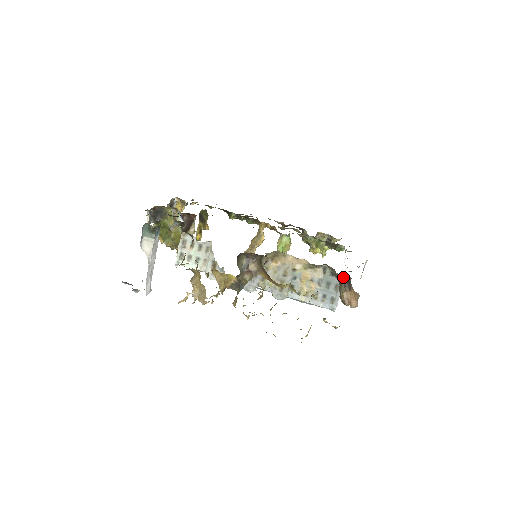
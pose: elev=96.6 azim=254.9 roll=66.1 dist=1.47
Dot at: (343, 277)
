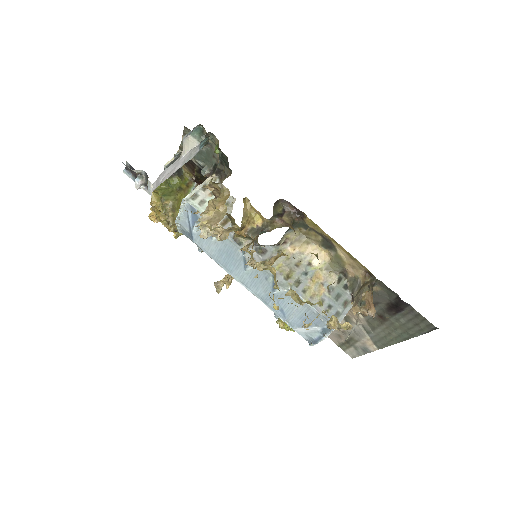
Dot at: (370, 277)
